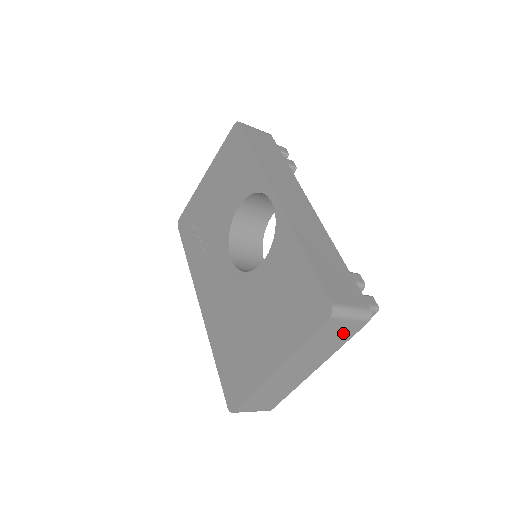
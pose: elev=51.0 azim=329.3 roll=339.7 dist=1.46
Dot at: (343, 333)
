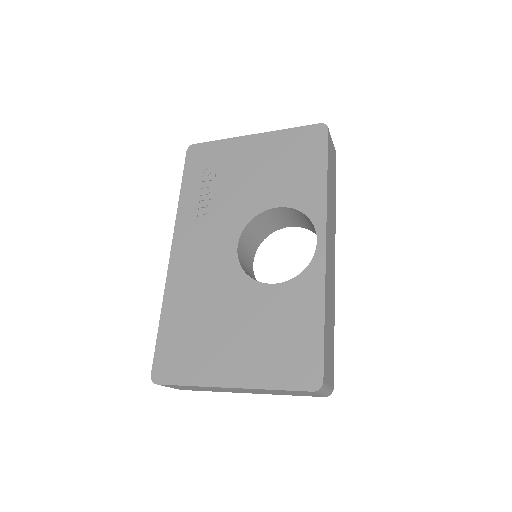
Dot at: (302, 394)
